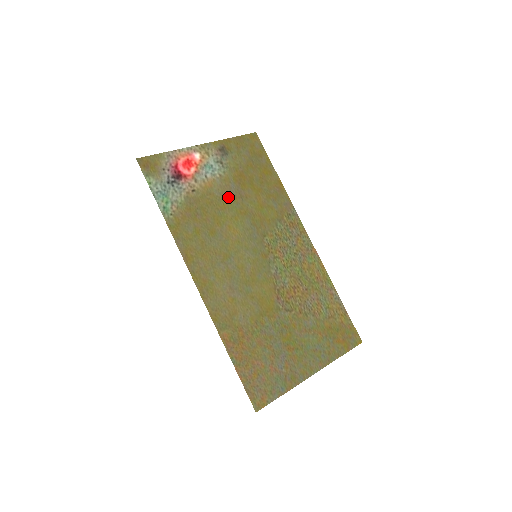
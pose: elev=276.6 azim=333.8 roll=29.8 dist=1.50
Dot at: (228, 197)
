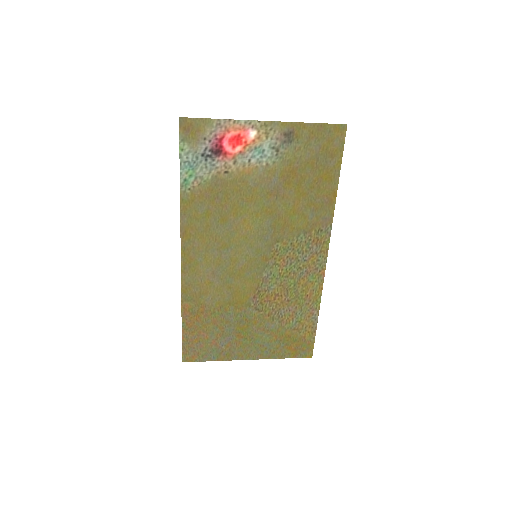
Dot at: (262, 191)
